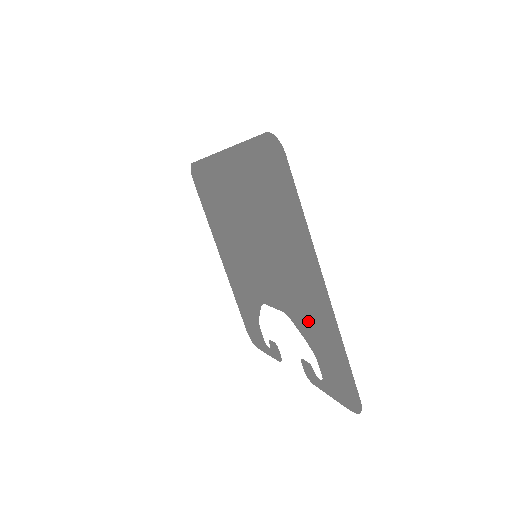
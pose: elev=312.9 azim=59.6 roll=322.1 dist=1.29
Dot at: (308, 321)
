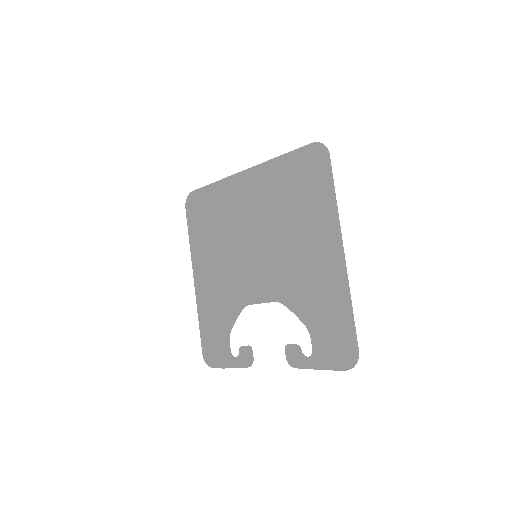
Dot at: (310, 296)
